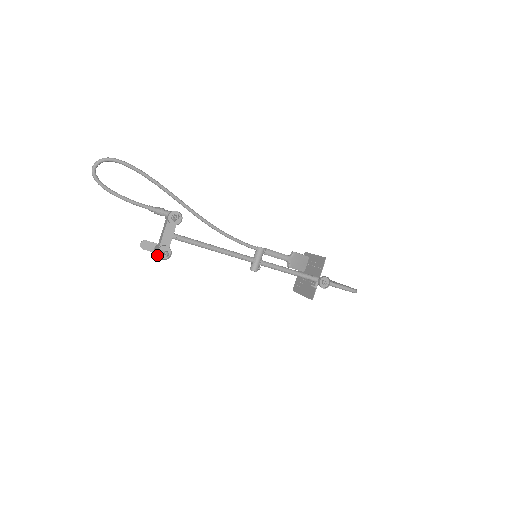
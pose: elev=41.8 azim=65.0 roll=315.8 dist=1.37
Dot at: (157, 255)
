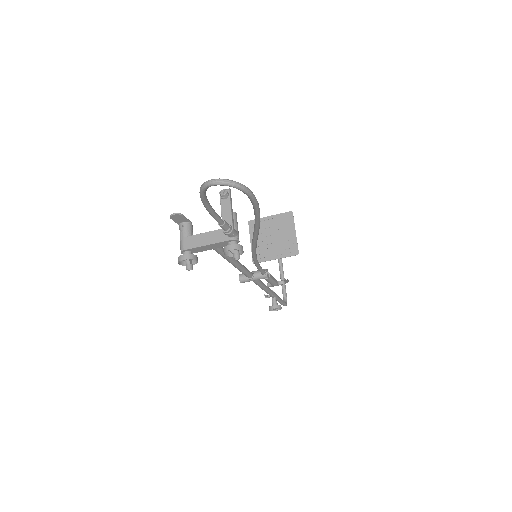
Dot at: (179, 260)
